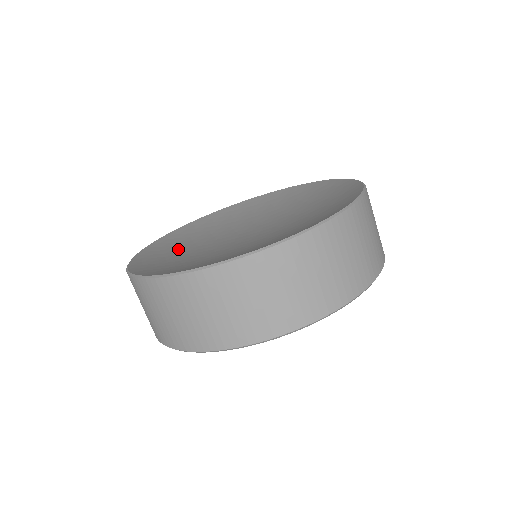
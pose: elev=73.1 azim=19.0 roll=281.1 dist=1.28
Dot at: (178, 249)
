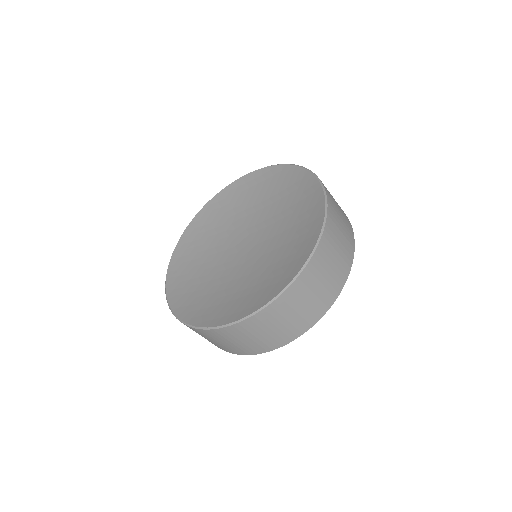
Dot at: (224, 215)
